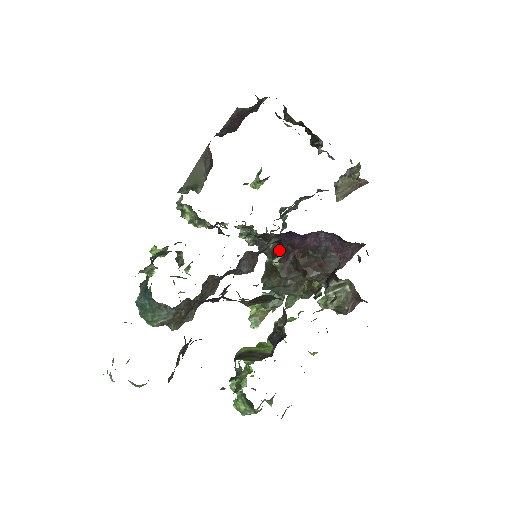
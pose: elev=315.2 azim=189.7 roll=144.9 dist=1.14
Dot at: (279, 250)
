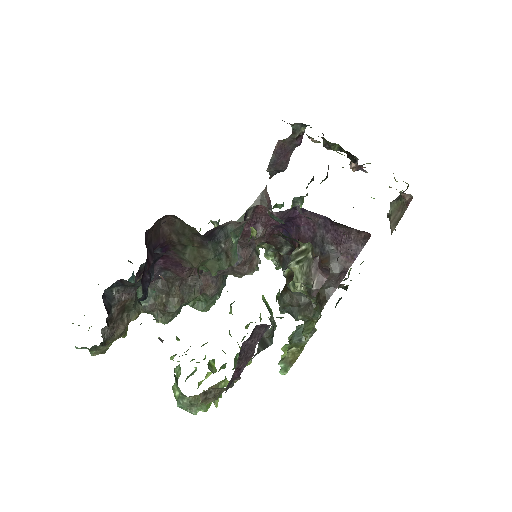
Dot at: occluded
